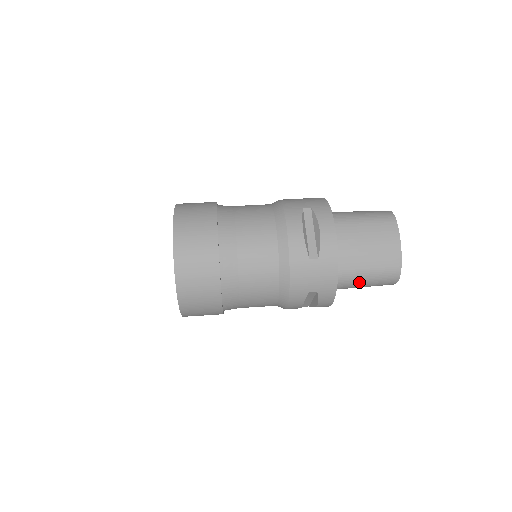
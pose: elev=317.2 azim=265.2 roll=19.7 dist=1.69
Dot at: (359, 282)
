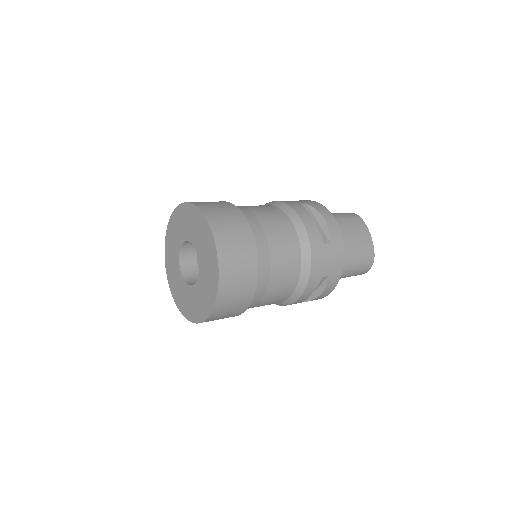
Dot at: (348, 270)
